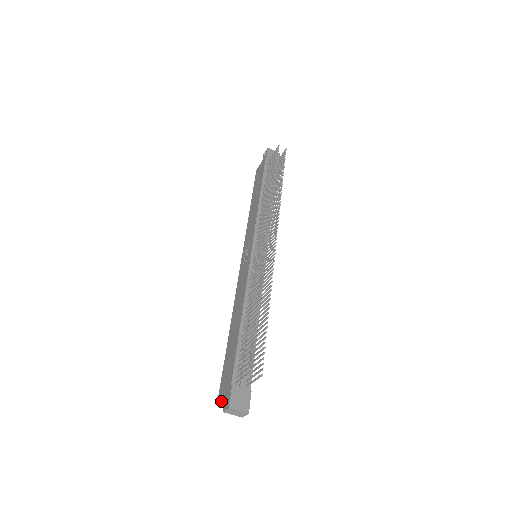
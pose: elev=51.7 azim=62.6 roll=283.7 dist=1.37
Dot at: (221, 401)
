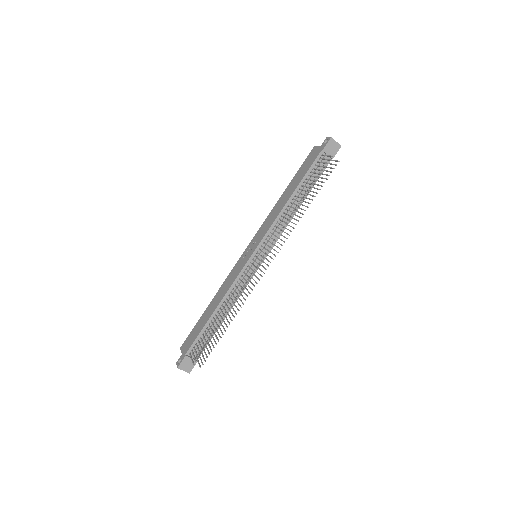
Dot at: occluded
